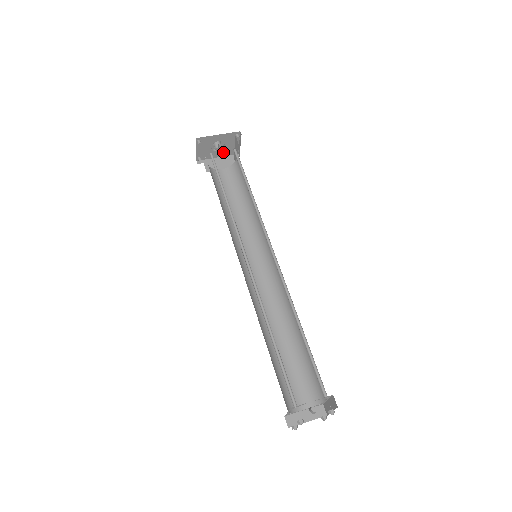
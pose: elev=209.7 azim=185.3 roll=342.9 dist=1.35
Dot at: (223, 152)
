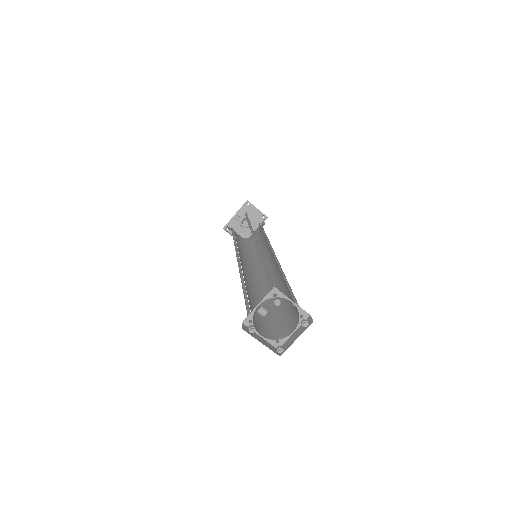
Dot at: (255, 224)
